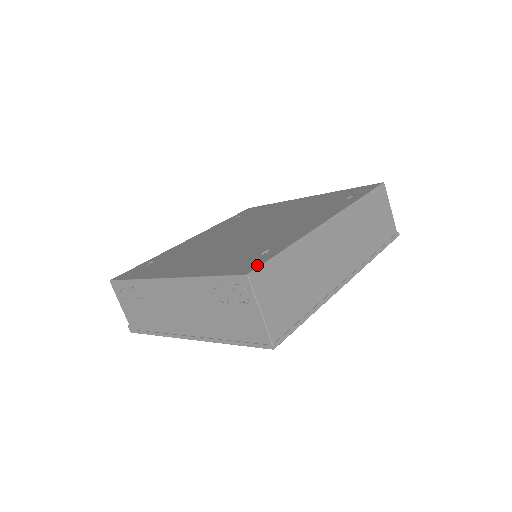
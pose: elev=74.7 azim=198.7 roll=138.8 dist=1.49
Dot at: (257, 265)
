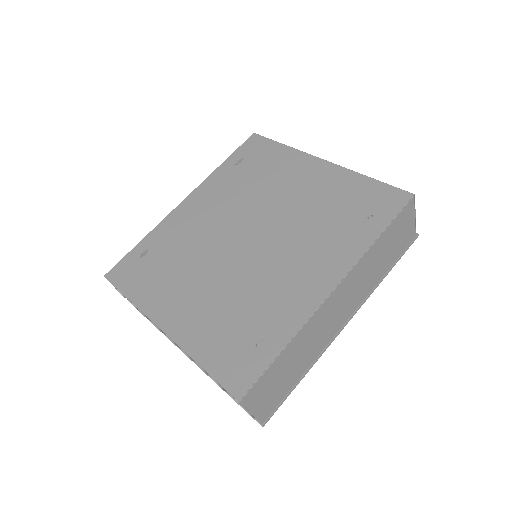
Dot at: (250, 382)
